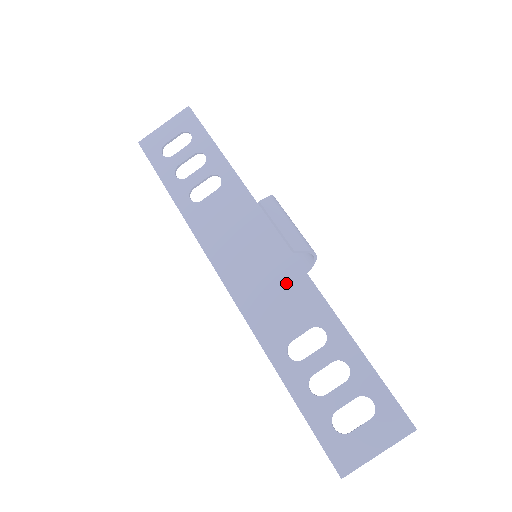
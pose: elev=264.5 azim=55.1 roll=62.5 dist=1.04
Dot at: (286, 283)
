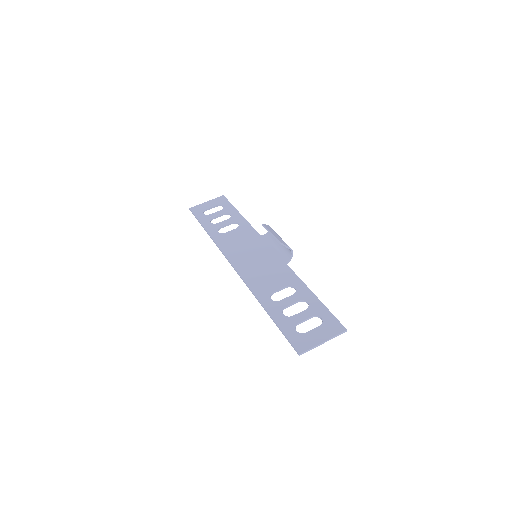
Dot at: (273, 267)
